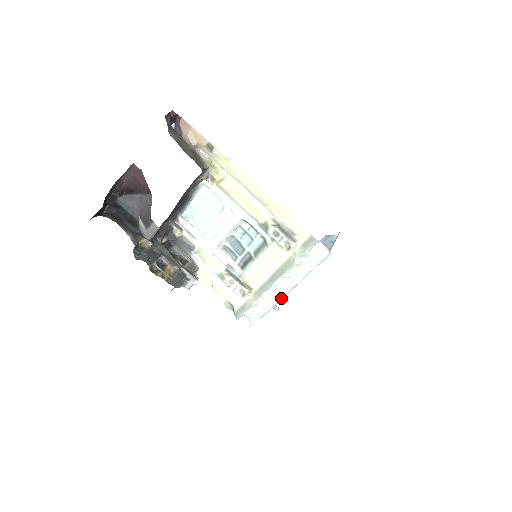
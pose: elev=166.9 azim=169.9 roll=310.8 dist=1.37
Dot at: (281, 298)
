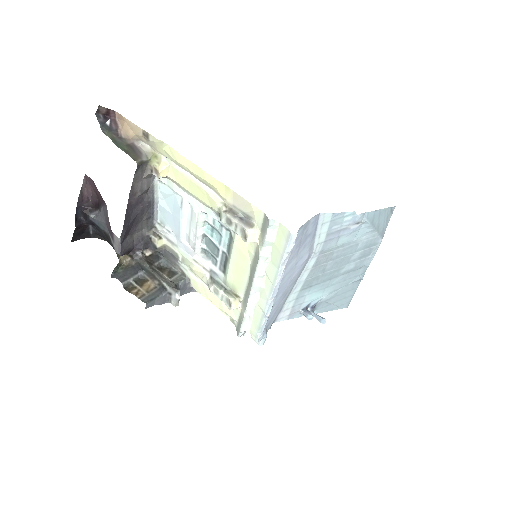
Dot at: (268, 305)
